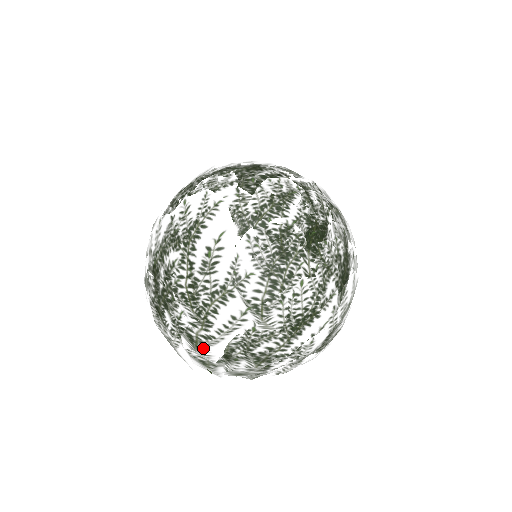
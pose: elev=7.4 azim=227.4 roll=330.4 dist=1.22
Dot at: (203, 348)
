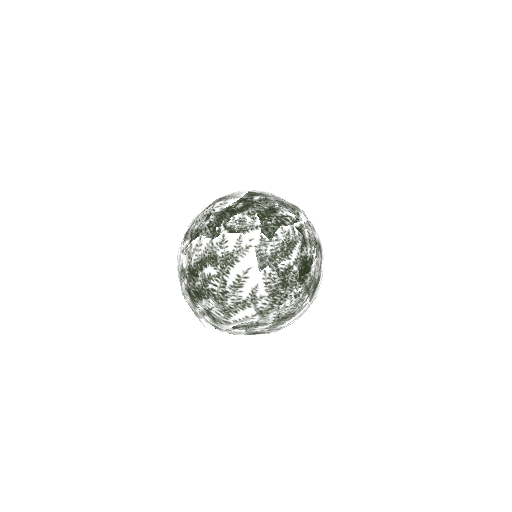
Dot at: (220, 324)
